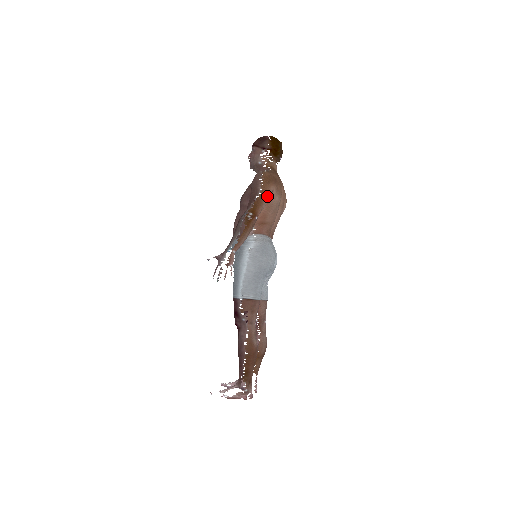
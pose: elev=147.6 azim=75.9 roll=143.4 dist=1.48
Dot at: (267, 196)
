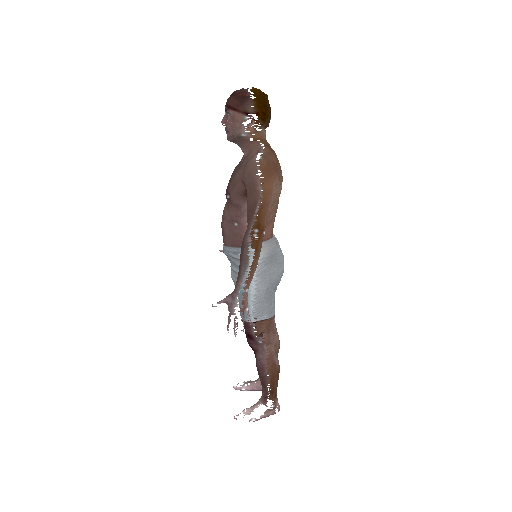
Dot at: (271, 197)
